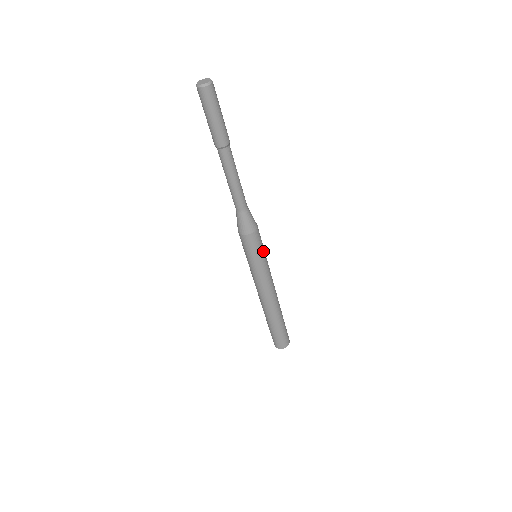
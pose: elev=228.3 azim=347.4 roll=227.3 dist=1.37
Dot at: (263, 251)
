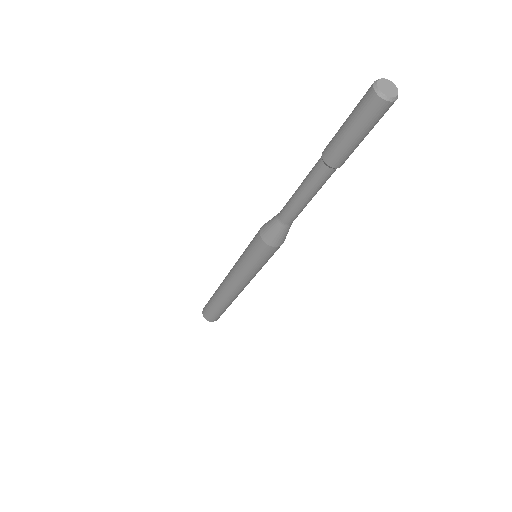
Dot at: occluded
